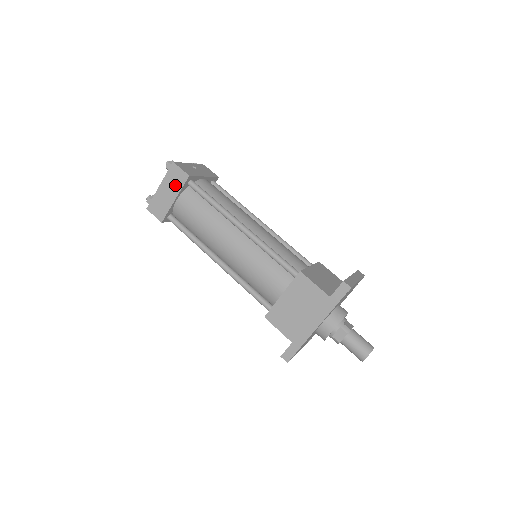
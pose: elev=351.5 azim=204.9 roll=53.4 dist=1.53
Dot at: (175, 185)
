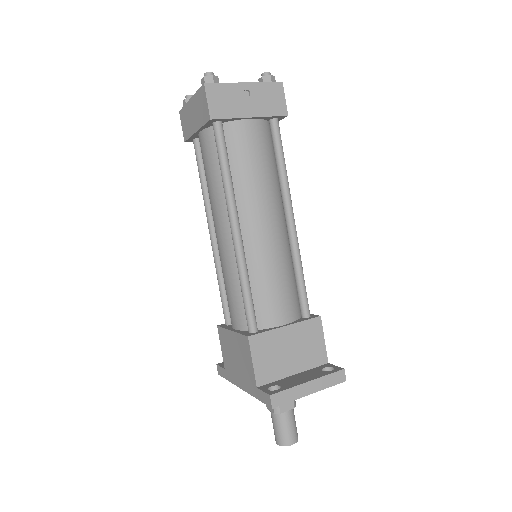
Dot at: (199, 115)
